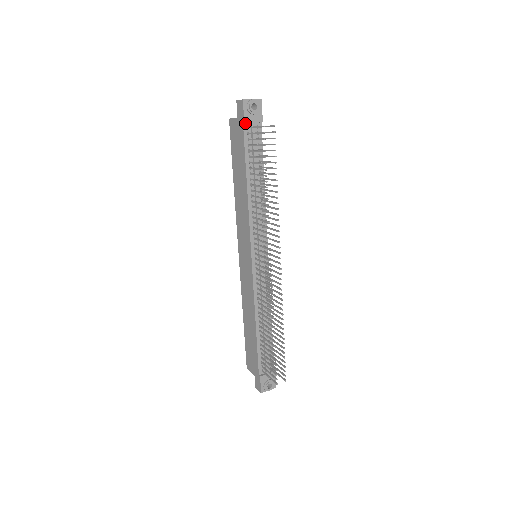
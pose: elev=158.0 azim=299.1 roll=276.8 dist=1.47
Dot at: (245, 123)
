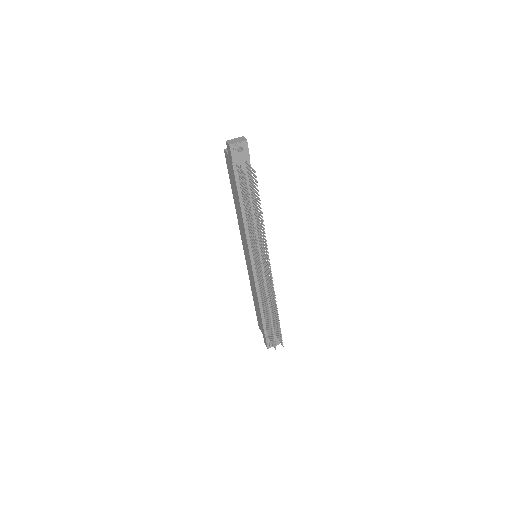
Dot at: (234, 162)
